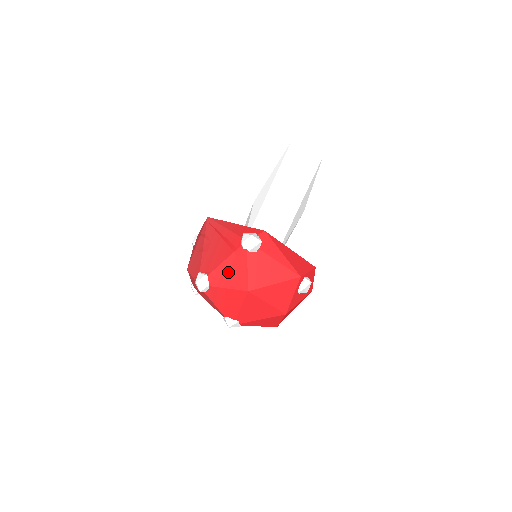
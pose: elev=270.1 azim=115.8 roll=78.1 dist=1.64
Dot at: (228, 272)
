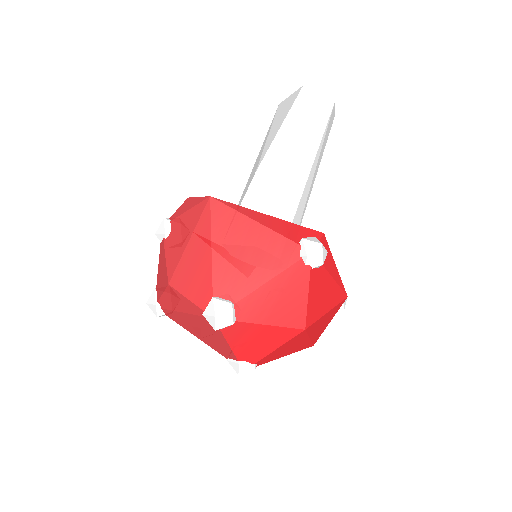
Dot at: (273, 300)
